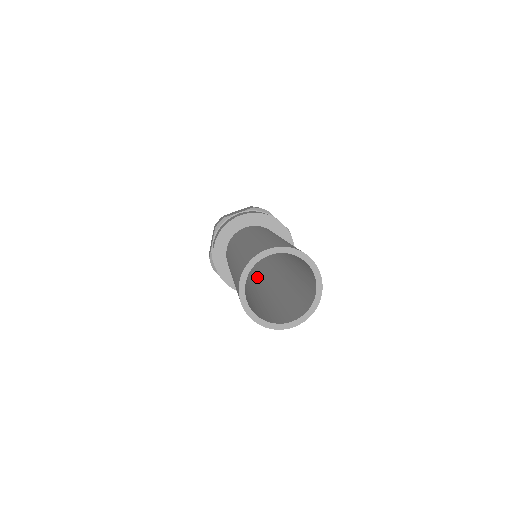
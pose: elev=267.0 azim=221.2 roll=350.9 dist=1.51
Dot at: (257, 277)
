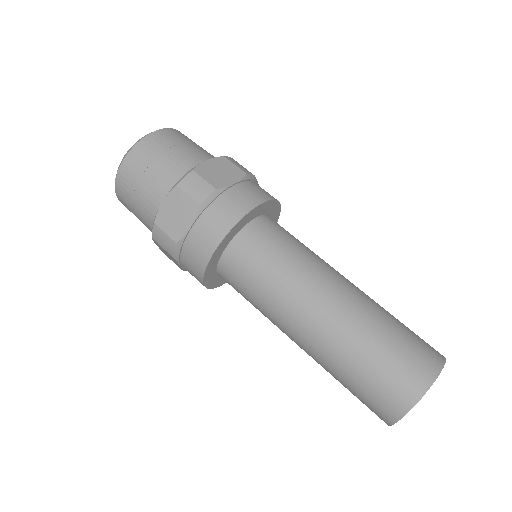
Dot at: occluded
